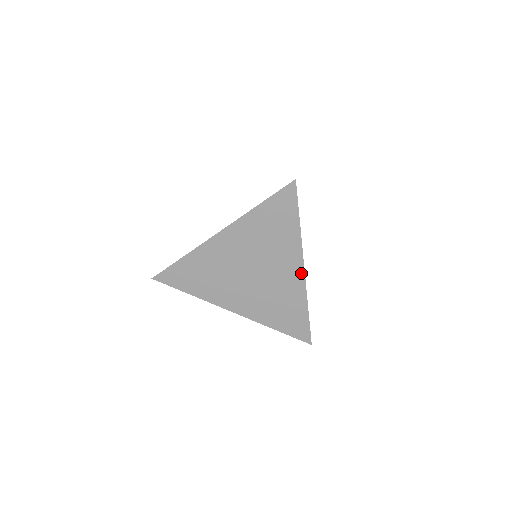
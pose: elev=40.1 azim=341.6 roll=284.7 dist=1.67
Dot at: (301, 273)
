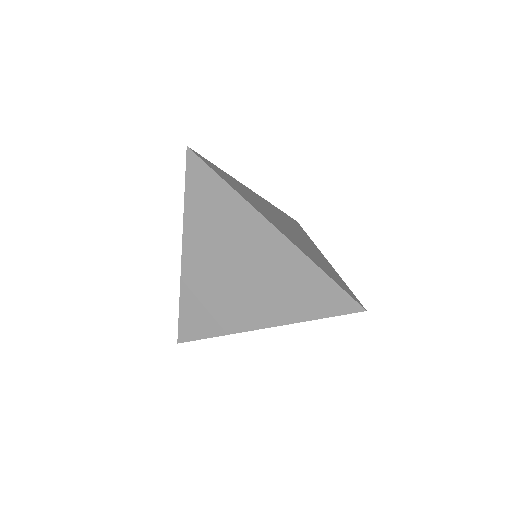
Dot at: (276, 233)
